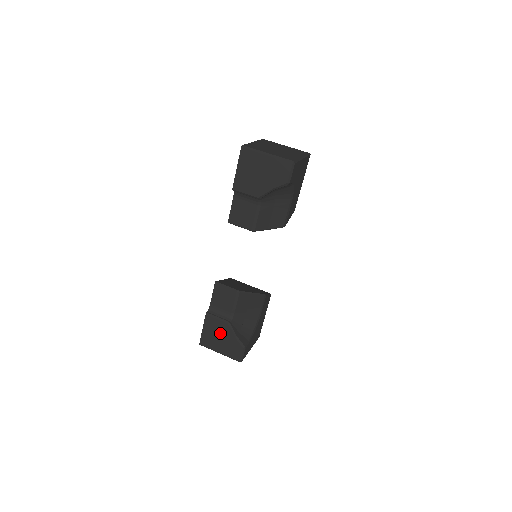
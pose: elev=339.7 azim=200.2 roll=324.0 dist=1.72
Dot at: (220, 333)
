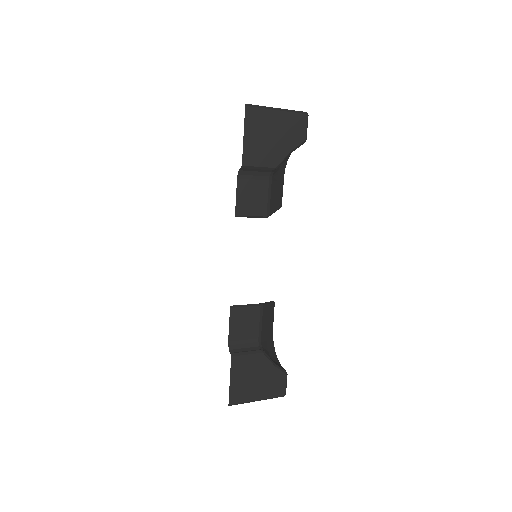
Dot at: (255, 372)
